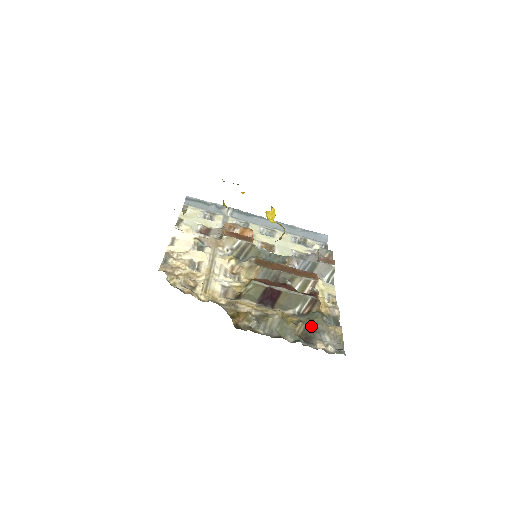
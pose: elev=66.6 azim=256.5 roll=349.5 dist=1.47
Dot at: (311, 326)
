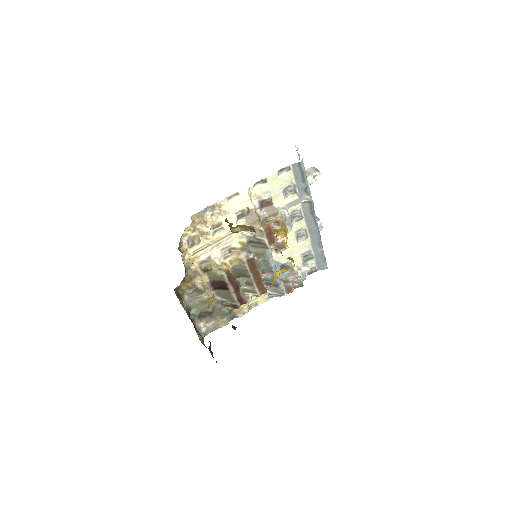
Dot at: (215, 313)
